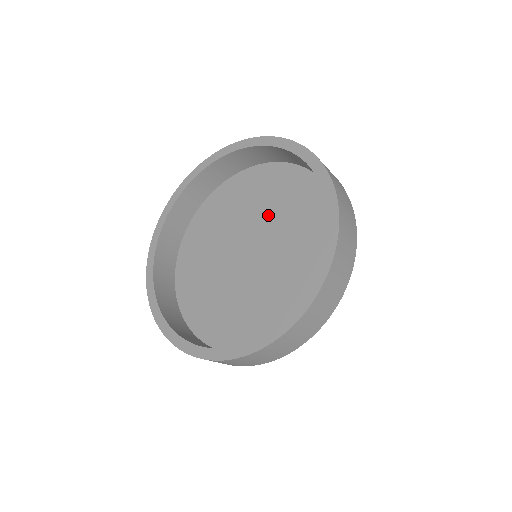
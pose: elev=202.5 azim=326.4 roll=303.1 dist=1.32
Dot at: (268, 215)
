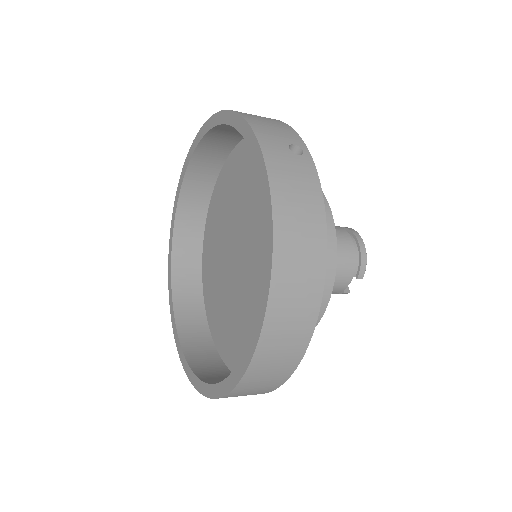
Dot at: (255, 209)
